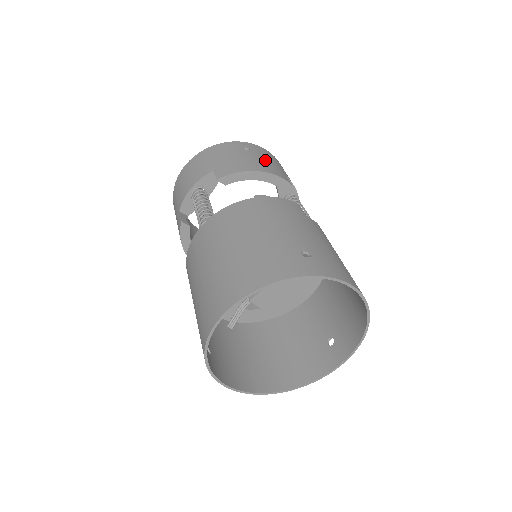
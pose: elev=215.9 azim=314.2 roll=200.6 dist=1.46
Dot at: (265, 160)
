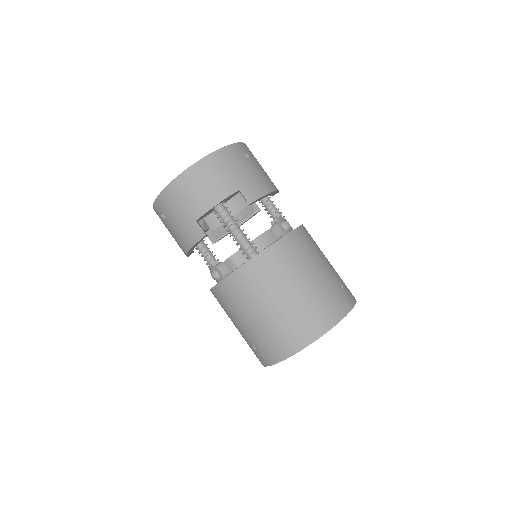
Dot at: (262, 169)
